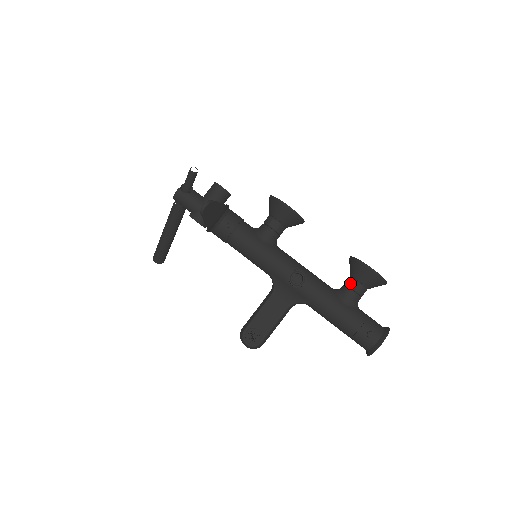
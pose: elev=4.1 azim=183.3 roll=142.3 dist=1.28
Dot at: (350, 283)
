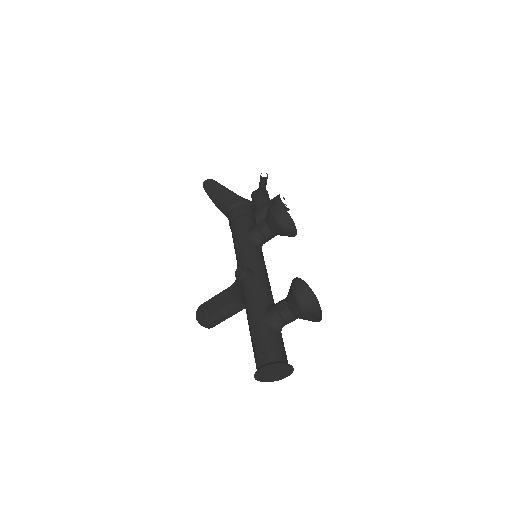
Dot at: (281, 300)
